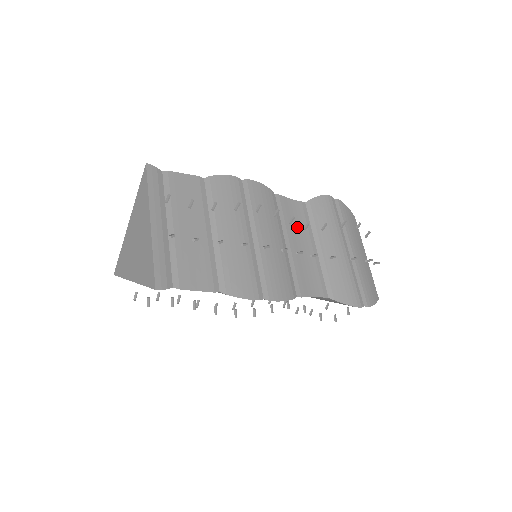
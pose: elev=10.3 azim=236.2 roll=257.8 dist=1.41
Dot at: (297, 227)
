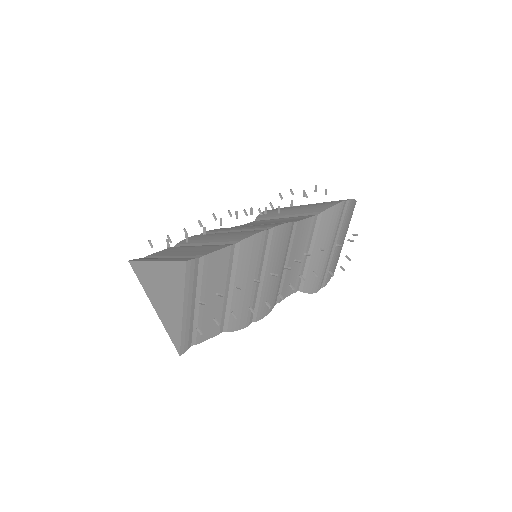
Dot at: (300, 245)
